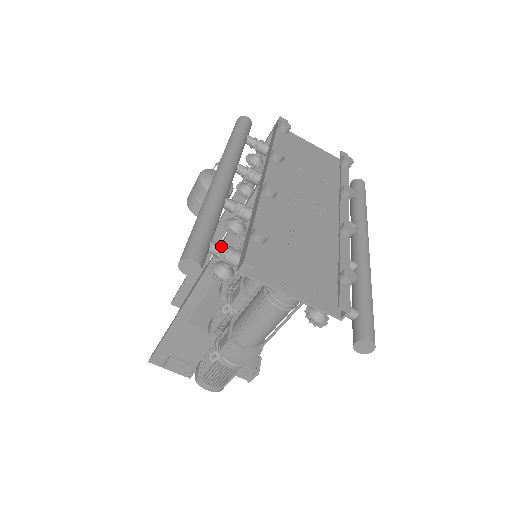
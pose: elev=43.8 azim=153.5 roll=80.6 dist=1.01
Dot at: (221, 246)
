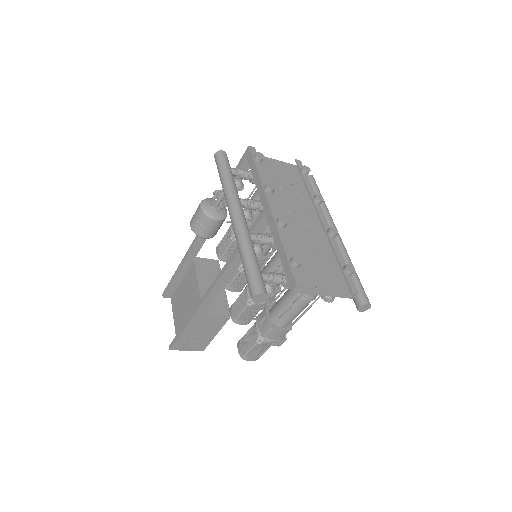
Dot at: (268, 275)
